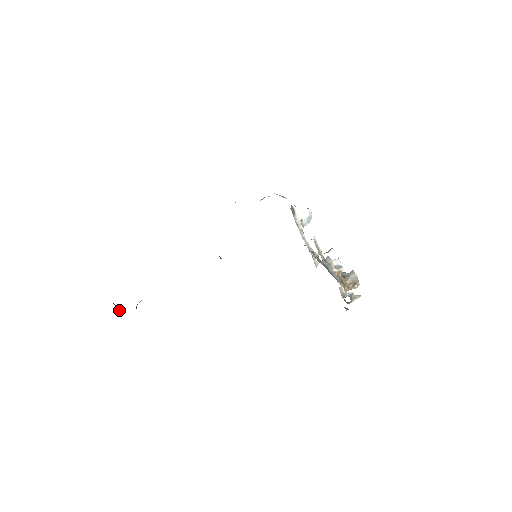
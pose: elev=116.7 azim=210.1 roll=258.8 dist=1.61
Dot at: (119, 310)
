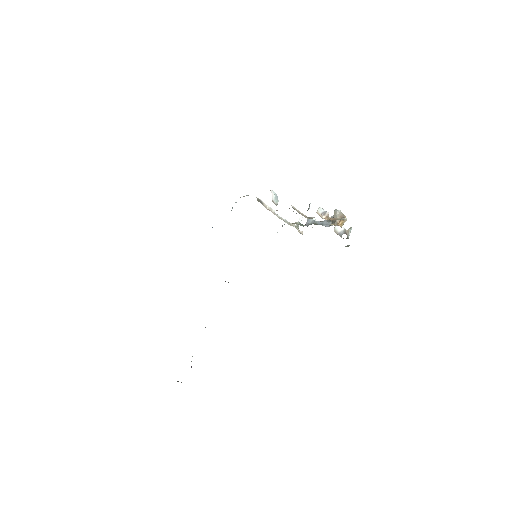
Dot at: occluded
